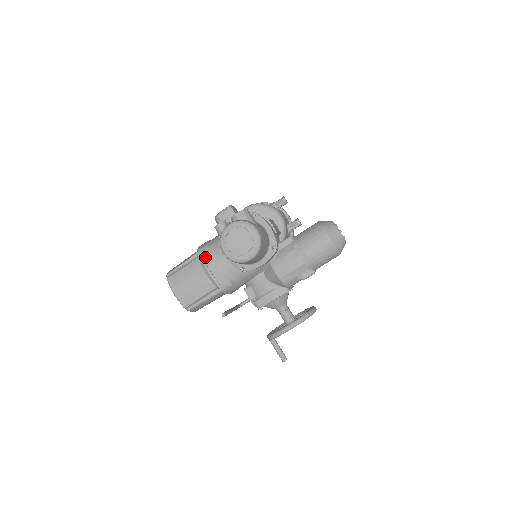
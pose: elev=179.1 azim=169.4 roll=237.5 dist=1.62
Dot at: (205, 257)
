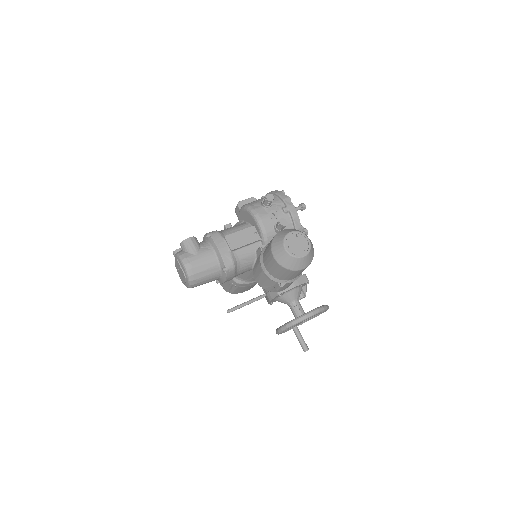
Dot at: occluded
